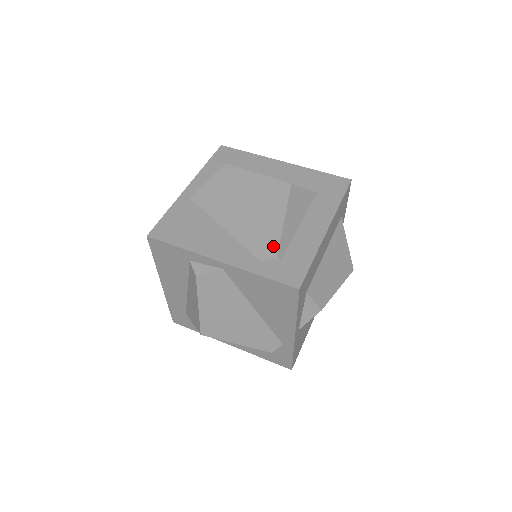
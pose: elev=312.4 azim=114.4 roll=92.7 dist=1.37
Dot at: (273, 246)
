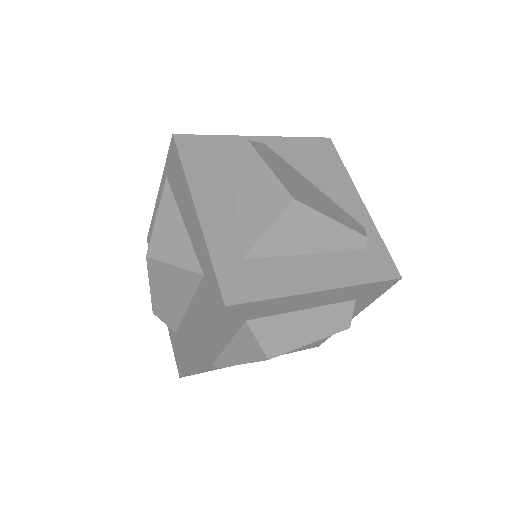
Dot at: occluded
